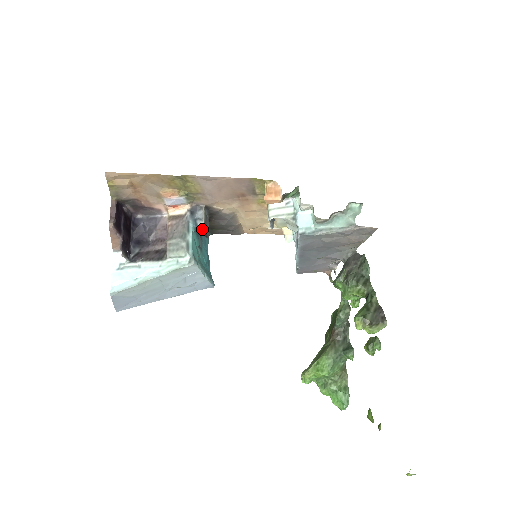
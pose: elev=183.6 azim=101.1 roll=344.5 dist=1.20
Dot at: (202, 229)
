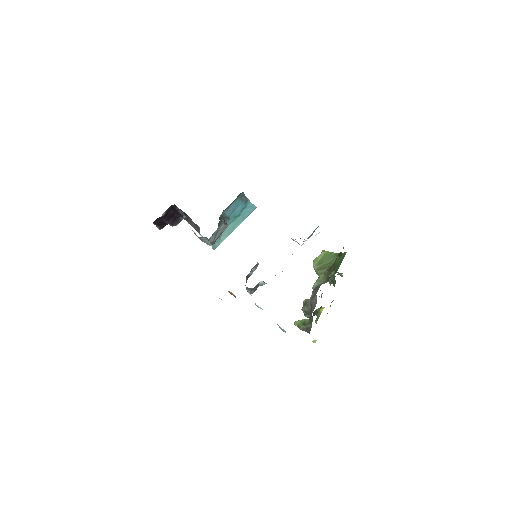
Dot at: (212, 243)
